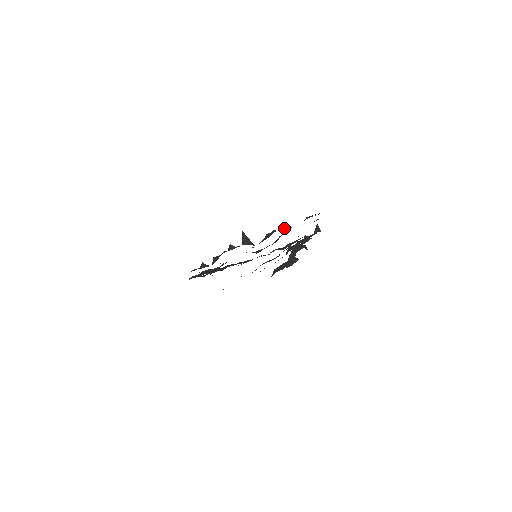
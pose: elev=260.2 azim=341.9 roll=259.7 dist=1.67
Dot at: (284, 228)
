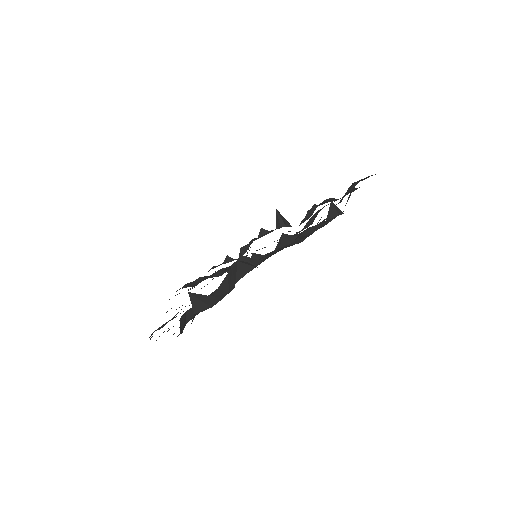
Dot at: (328, 201)
